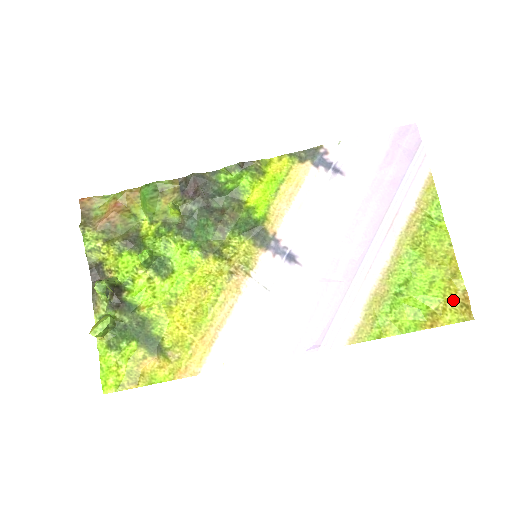
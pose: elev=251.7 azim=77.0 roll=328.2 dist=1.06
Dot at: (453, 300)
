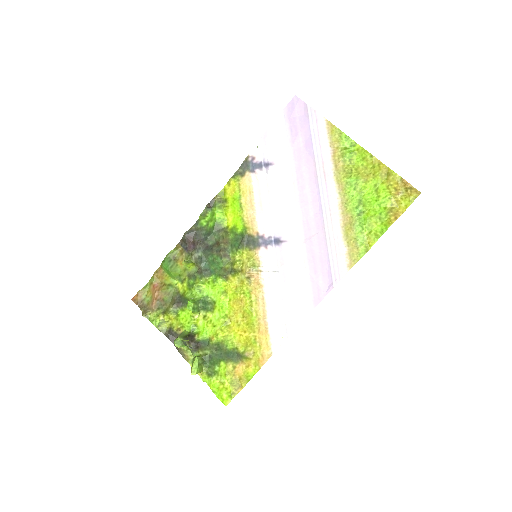
Dot at: (399, 191)
